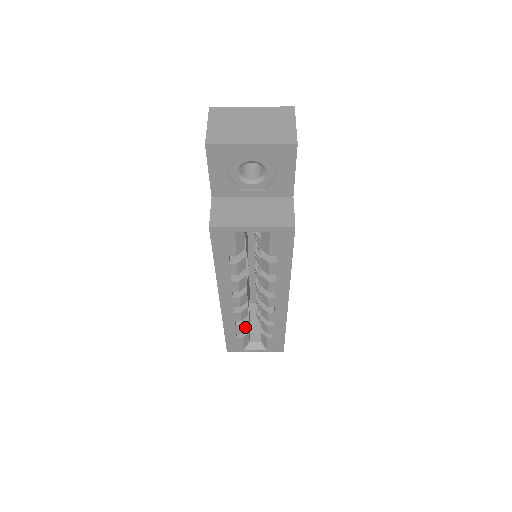
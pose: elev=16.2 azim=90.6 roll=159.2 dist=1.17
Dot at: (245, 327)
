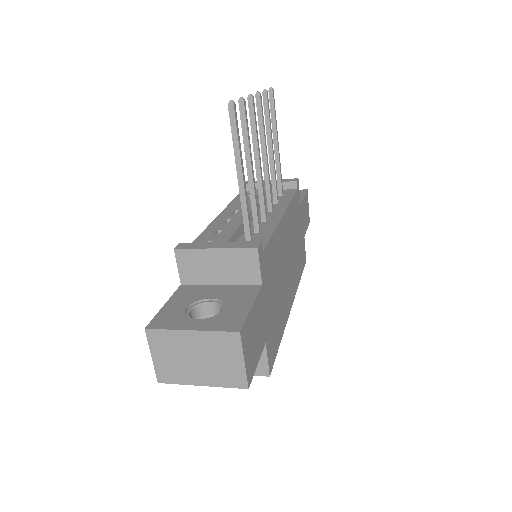
Dot at: occluded
